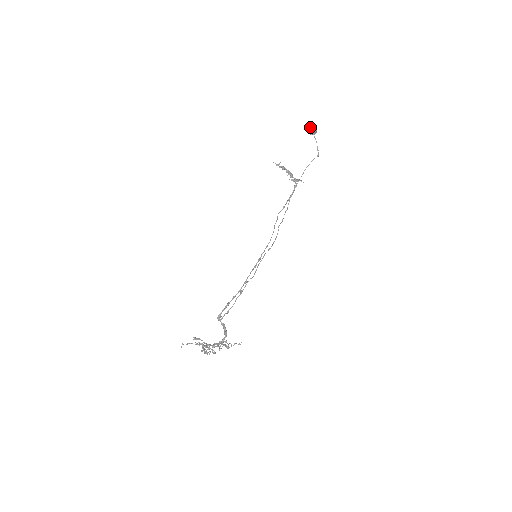
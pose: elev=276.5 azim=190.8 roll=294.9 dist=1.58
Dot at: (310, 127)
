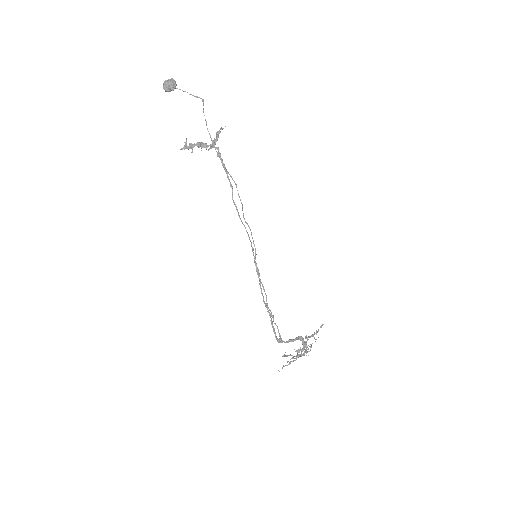
Dot at: (163, 87)
